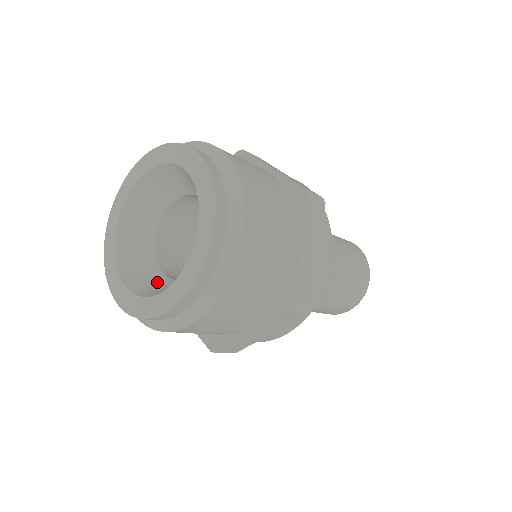
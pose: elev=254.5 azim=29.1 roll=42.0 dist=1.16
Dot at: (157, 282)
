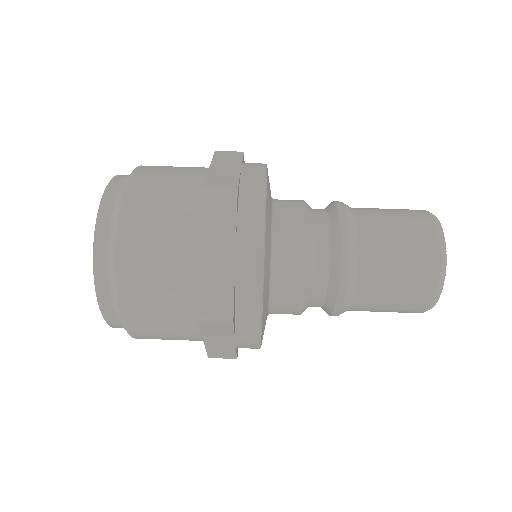
Dot at: occluded
